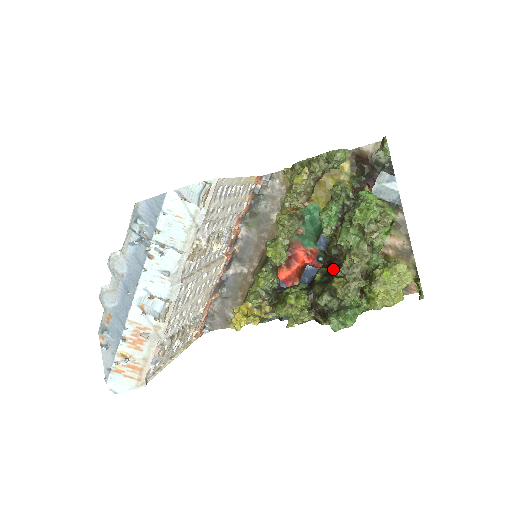
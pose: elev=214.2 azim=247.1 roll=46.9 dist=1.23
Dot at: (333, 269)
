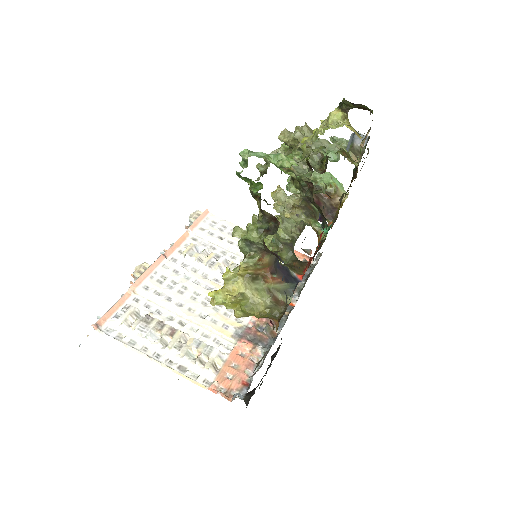
Dot at: occluded
